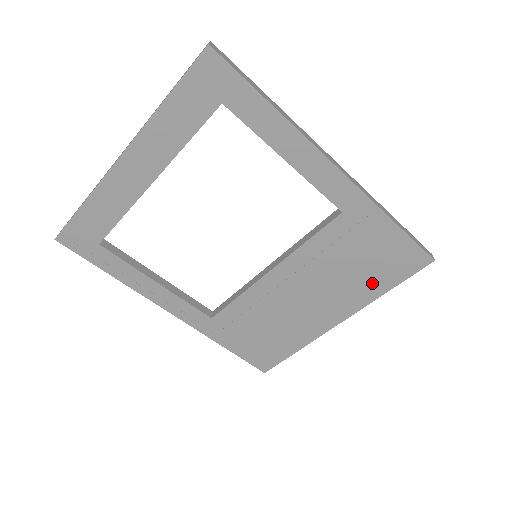
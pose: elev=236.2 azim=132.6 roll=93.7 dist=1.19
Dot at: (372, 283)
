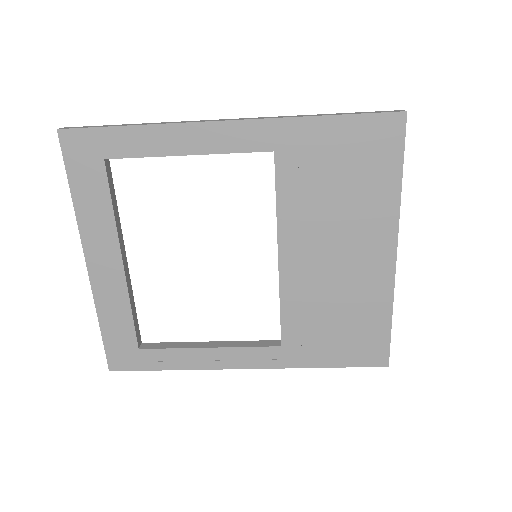
Dot at: (377, 188)
